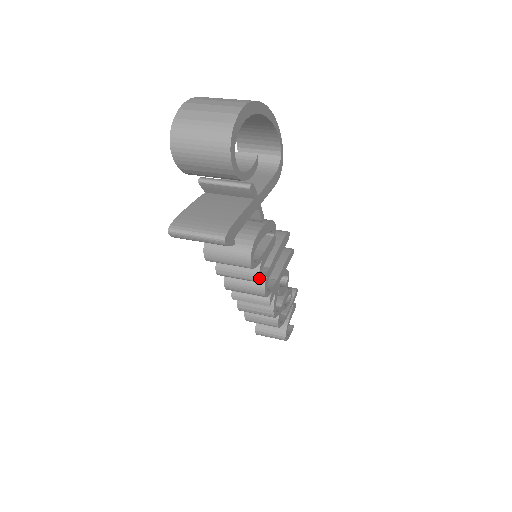
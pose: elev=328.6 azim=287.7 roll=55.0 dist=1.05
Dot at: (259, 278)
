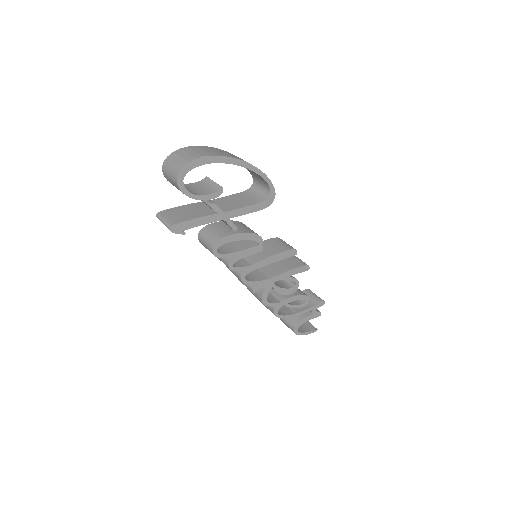
Dot at: (230, 267)
